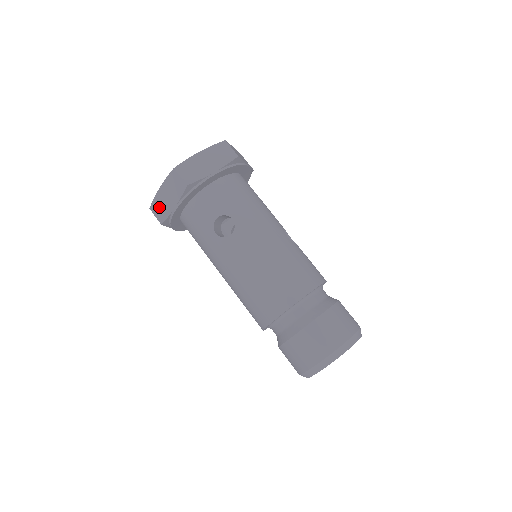
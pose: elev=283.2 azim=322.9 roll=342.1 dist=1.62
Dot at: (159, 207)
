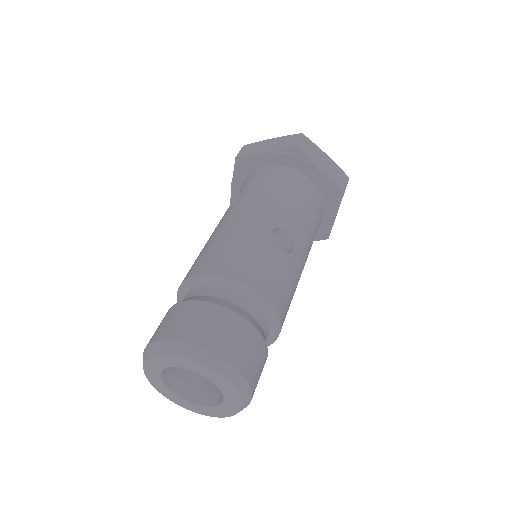
Dot at: occluded
